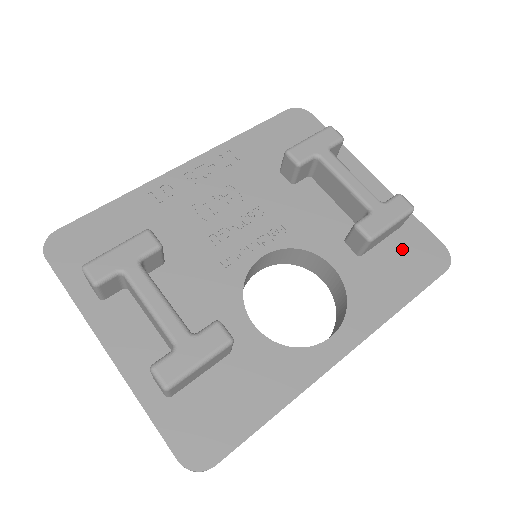
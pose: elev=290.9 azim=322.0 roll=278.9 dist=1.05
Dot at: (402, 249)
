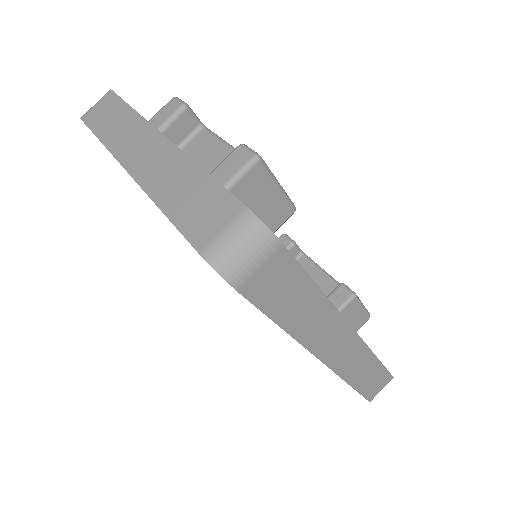
Dot at: occluded
